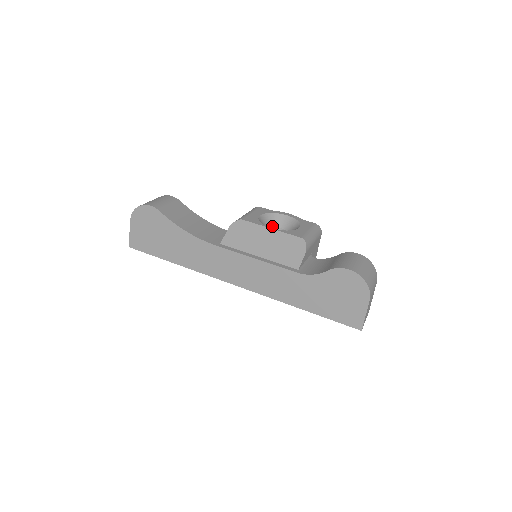
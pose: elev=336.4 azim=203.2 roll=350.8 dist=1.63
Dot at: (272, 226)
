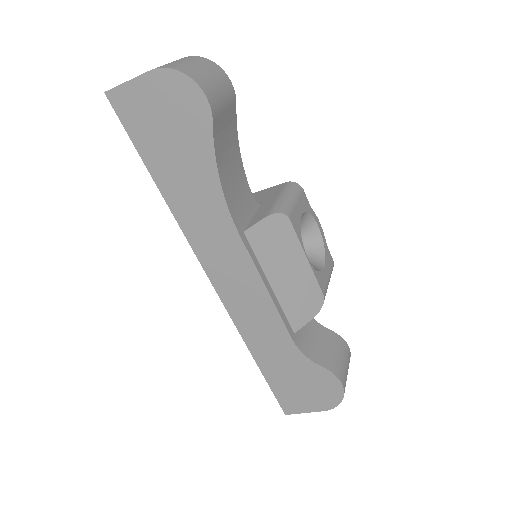
Dot at: occluded
